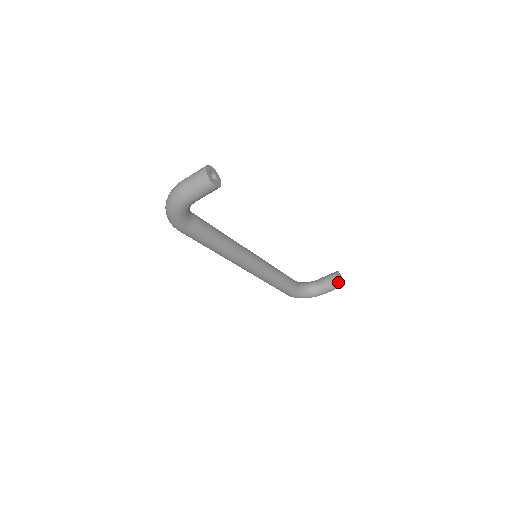
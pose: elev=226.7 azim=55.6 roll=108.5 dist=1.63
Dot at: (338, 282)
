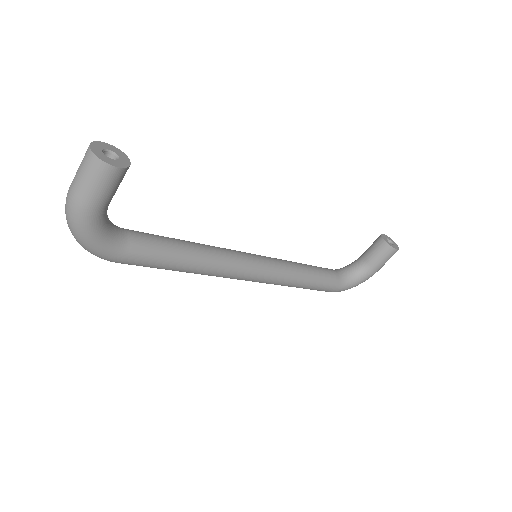
Dot at: (389, 248)
